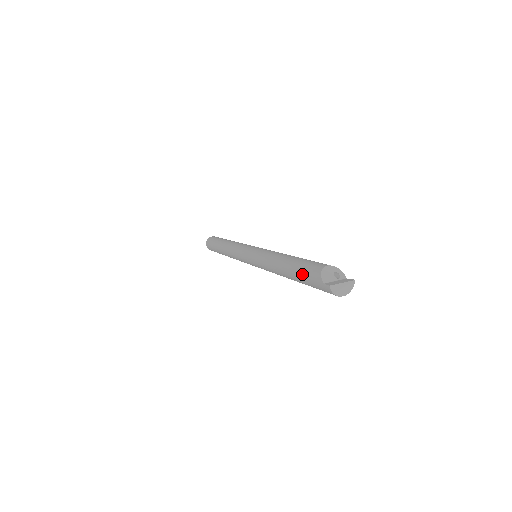
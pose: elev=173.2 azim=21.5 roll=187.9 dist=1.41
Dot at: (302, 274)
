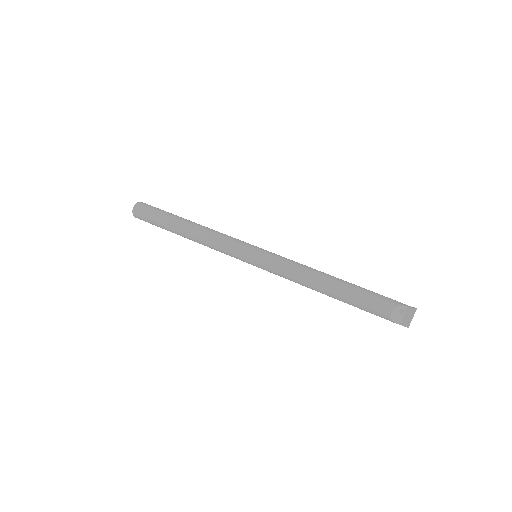
Dot at: occluded
